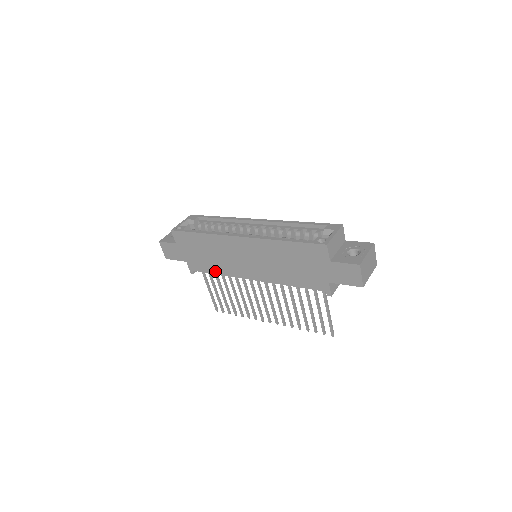
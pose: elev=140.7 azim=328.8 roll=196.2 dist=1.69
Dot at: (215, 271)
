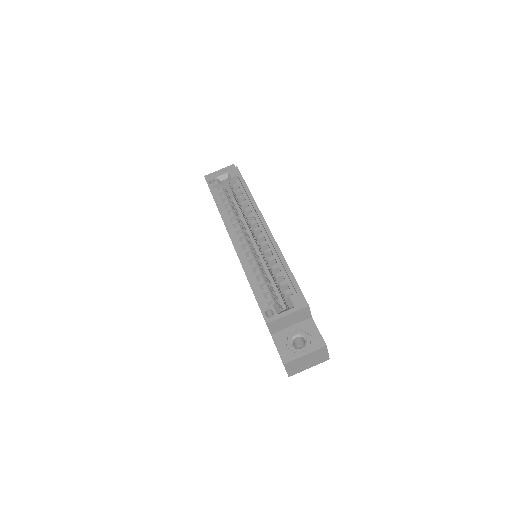
Dot at: occluded
